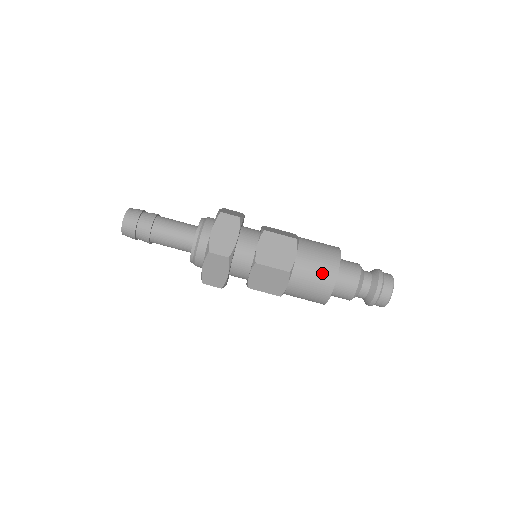
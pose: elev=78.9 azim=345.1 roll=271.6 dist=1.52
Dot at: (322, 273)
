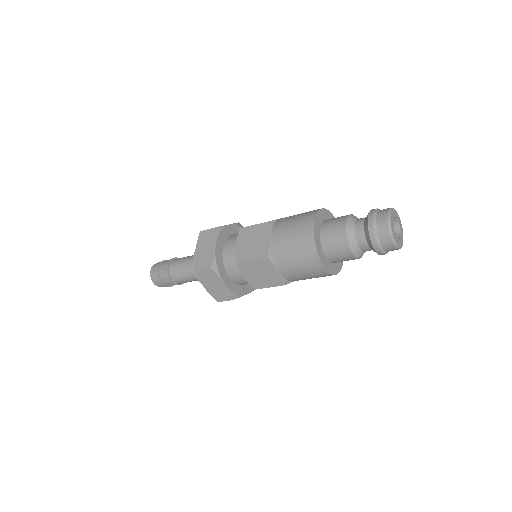
Dot at: (299, 243)
